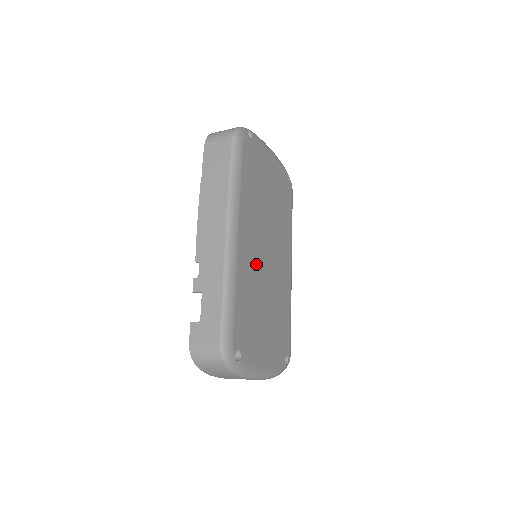
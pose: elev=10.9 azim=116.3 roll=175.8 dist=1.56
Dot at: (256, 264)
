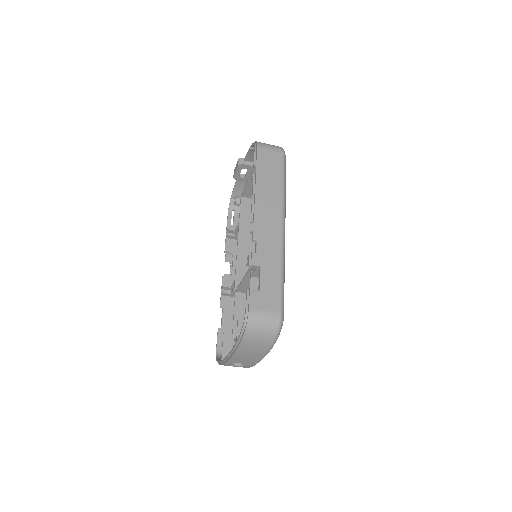
Dot at: occluded
